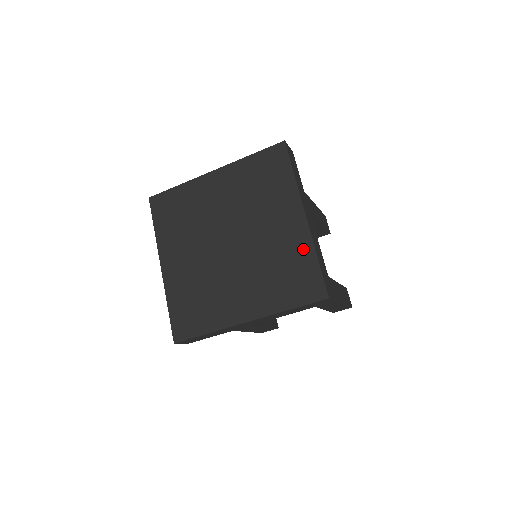
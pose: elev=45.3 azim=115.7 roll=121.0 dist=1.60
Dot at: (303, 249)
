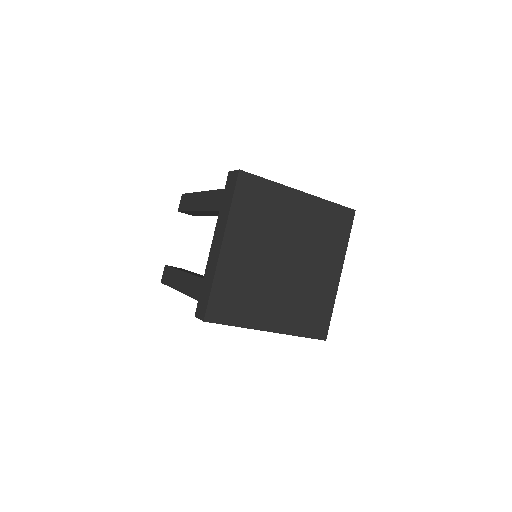
Dot at: (328, 299)
